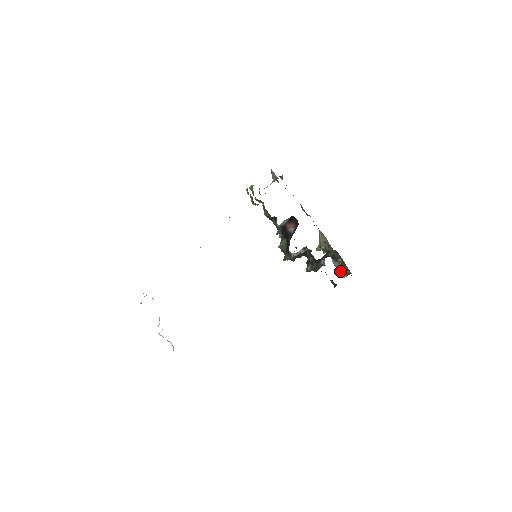
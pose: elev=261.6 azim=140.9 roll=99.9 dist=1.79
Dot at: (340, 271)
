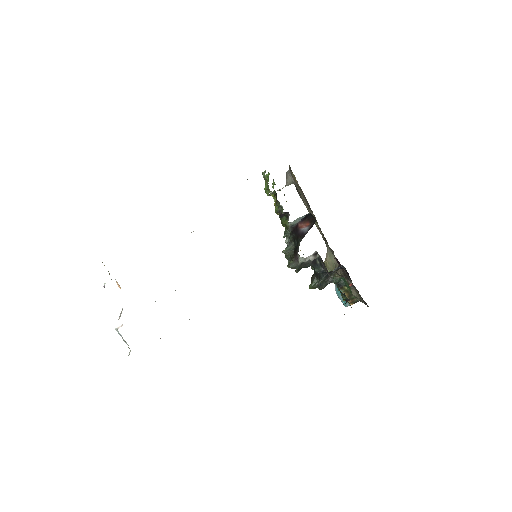
Dot at: occluded
